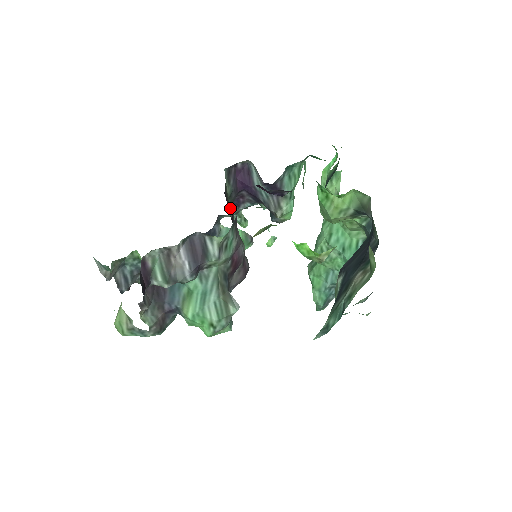
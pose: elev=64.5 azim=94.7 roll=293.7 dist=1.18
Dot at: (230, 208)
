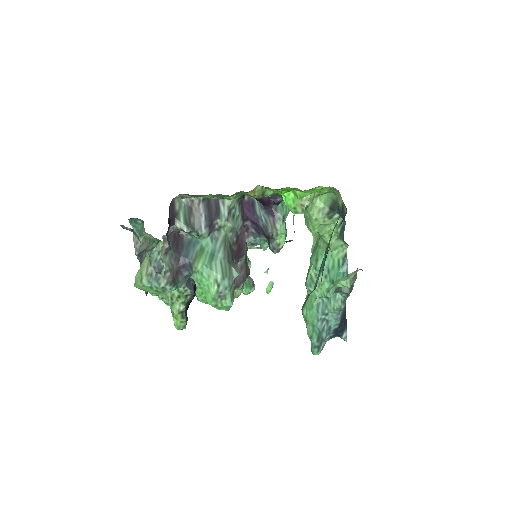
Dot at: occluded
